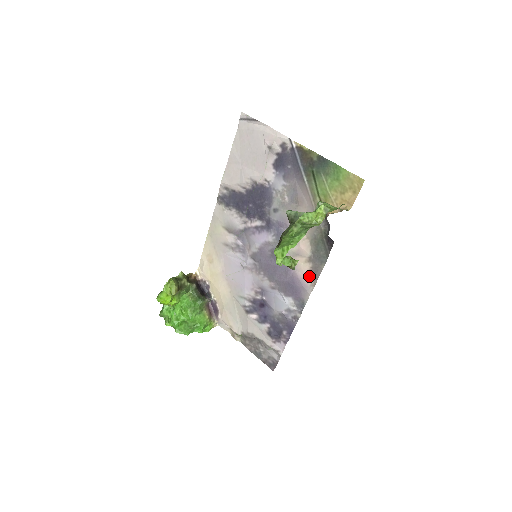
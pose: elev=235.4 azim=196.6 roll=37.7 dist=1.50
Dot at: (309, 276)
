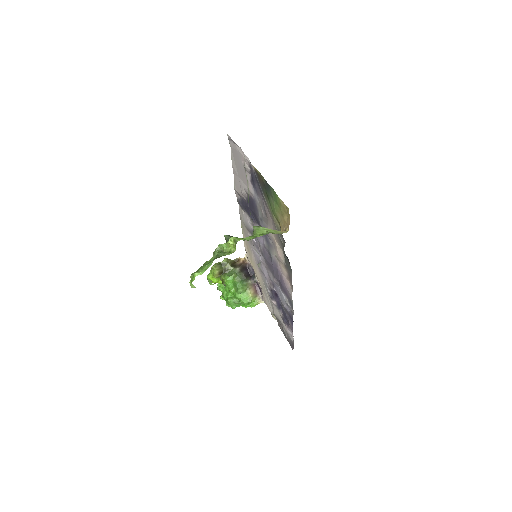
Dot at: (288, 280)
